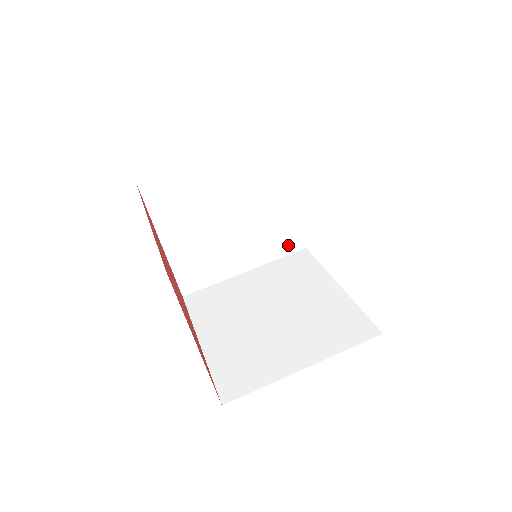
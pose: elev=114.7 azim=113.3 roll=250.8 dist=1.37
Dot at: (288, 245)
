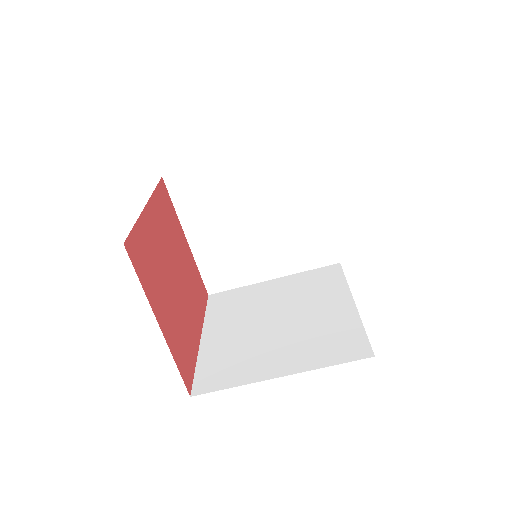
Dot at: (319, 257)
